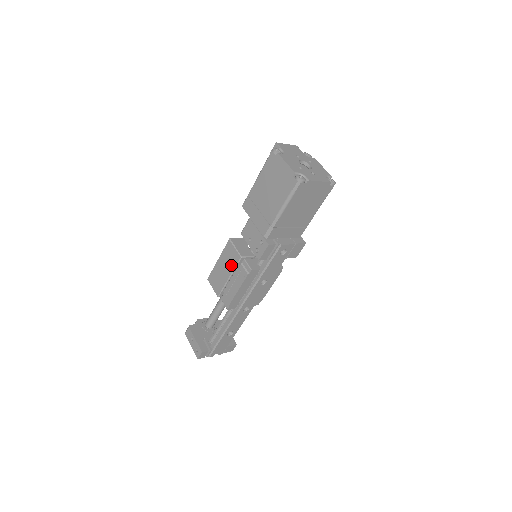
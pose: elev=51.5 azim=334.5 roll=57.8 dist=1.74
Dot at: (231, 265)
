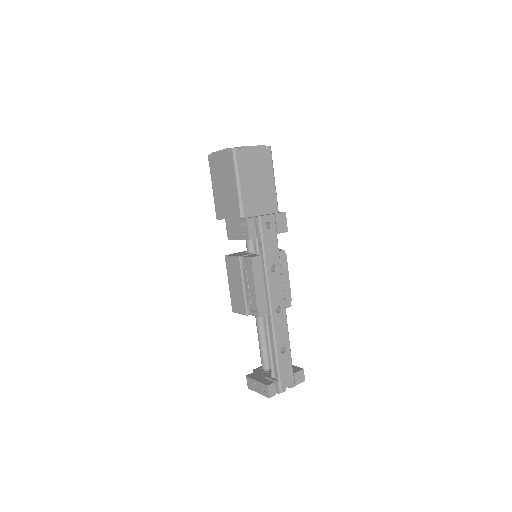
Dot at: (238, 274)
